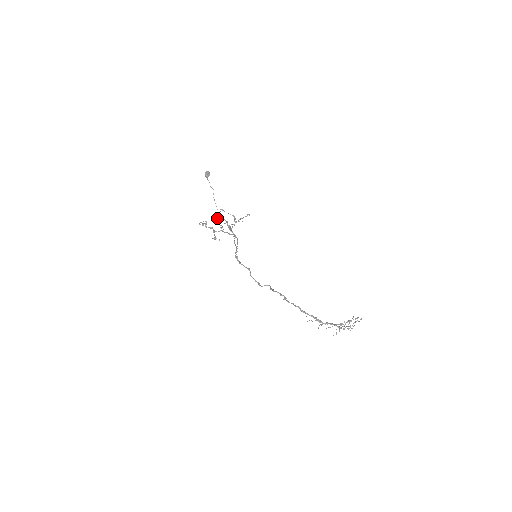
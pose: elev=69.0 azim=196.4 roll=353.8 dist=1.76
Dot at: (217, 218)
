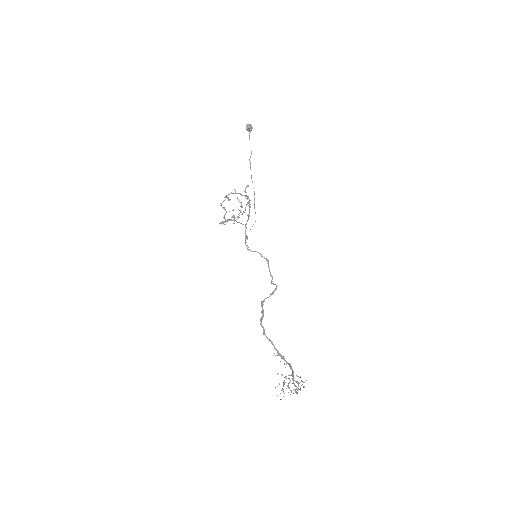
Dot at: (244, 191)
